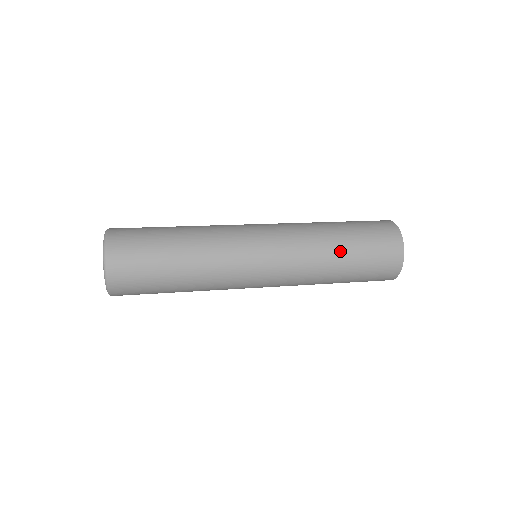
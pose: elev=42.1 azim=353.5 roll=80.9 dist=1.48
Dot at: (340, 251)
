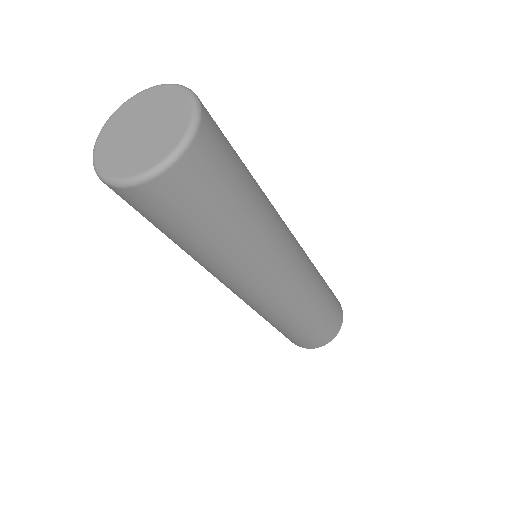
Dot at: (325, 290)
